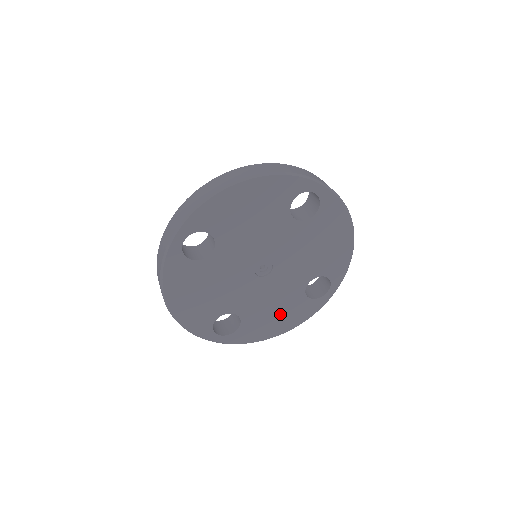
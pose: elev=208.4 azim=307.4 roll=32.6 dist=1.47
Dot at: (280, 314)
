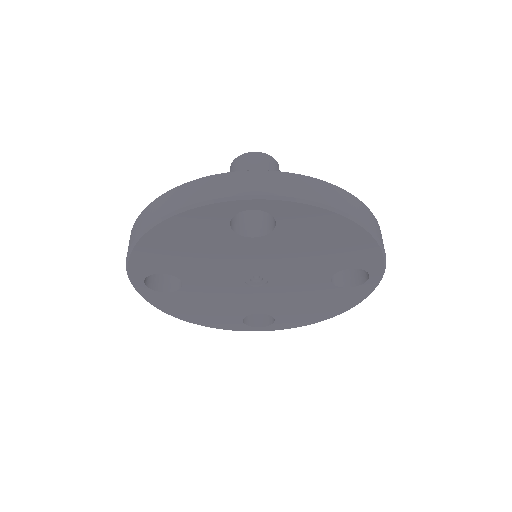
Dot at: (317, 304)
